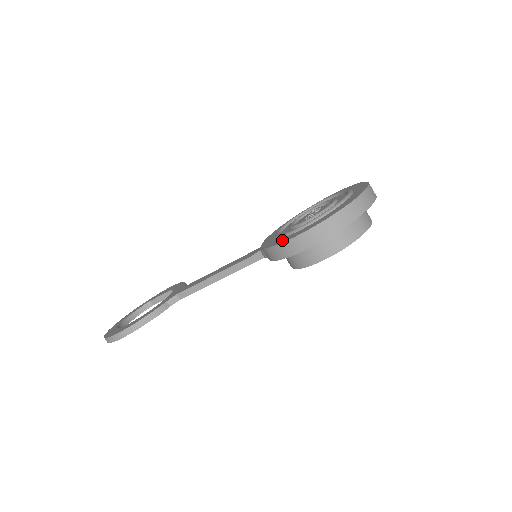
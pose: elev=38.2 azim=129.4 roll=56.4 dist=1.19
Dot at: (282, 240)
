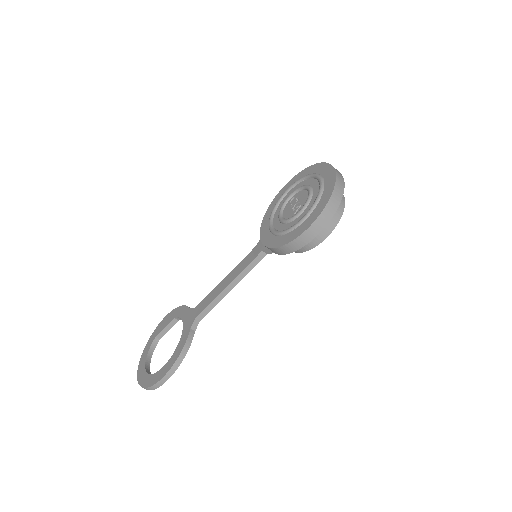
Dot at: (292, 236)
